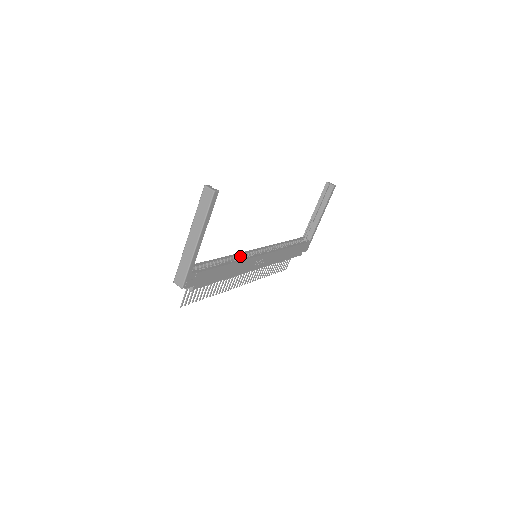
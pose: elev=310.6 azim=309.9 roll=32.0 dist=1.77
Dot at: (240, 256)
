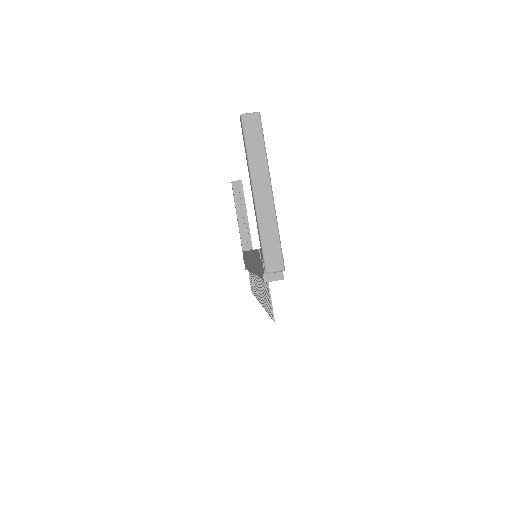
Dot at: occluded
